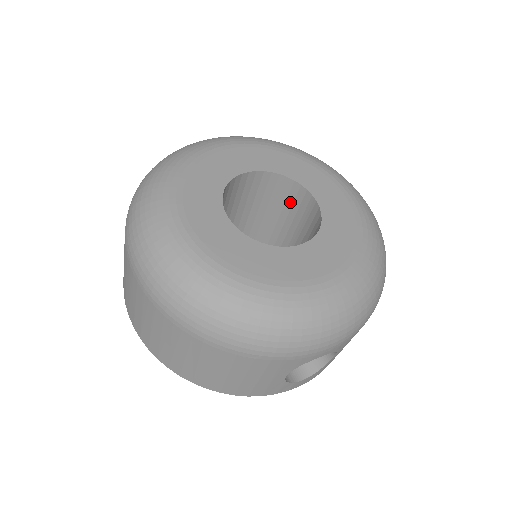
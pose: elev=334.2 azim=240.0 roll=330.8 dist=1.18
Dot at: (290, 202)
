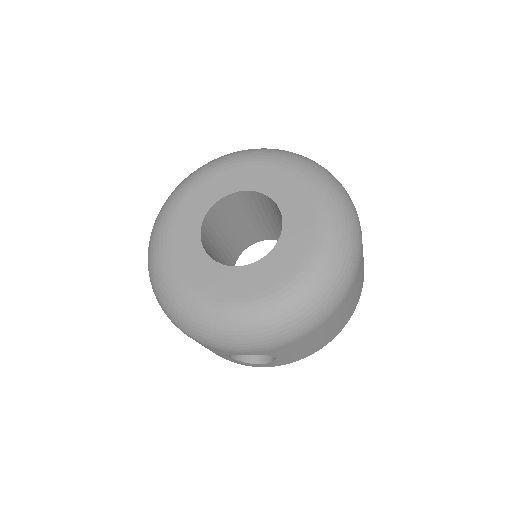
Dot at: occluded
